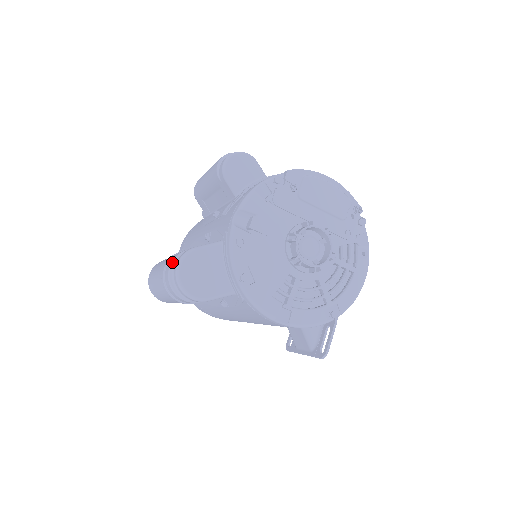
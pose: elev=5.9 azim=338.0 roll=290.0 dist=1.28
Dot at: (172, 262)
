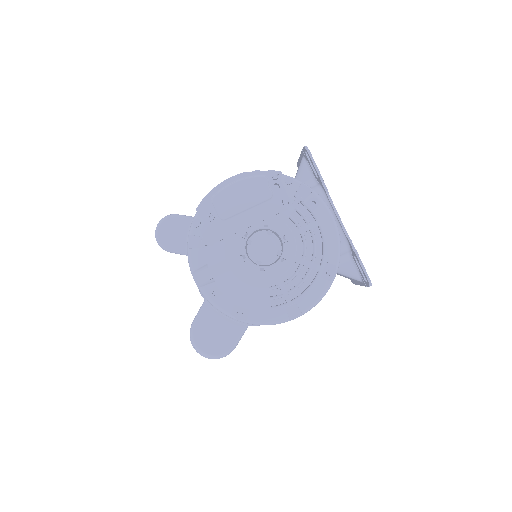
Dot at: (191, 342)
